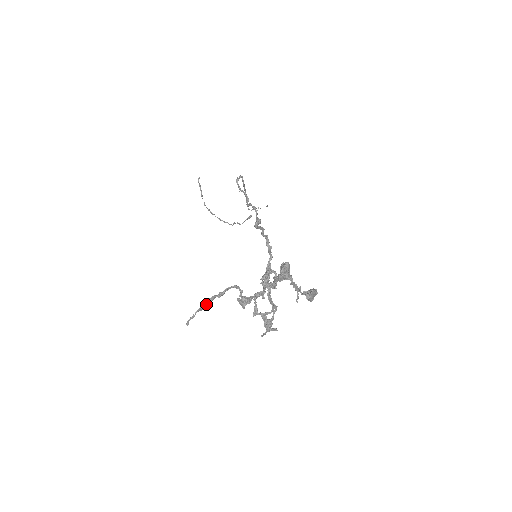
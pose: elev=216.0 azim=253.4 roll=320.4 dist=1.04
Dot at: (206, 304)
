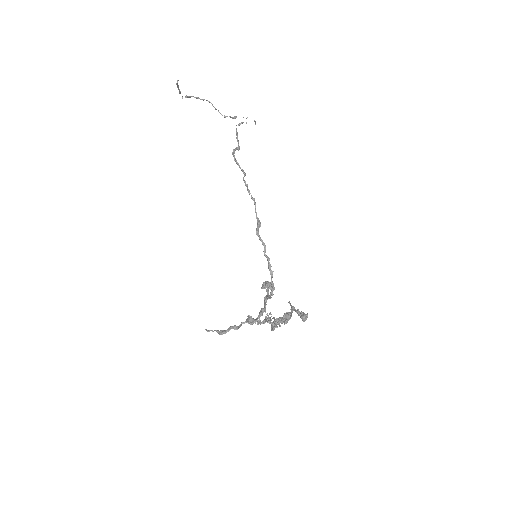
Dot at: occluded
